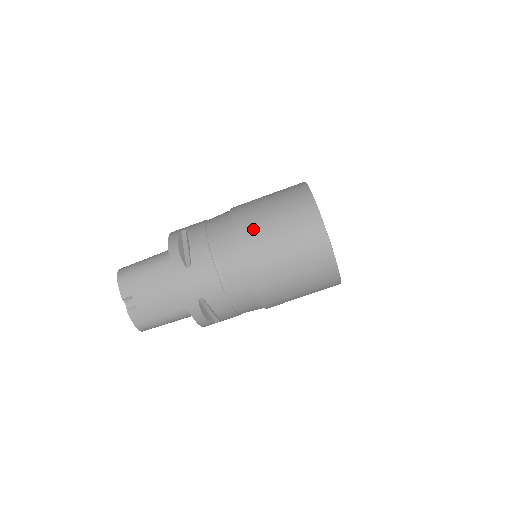
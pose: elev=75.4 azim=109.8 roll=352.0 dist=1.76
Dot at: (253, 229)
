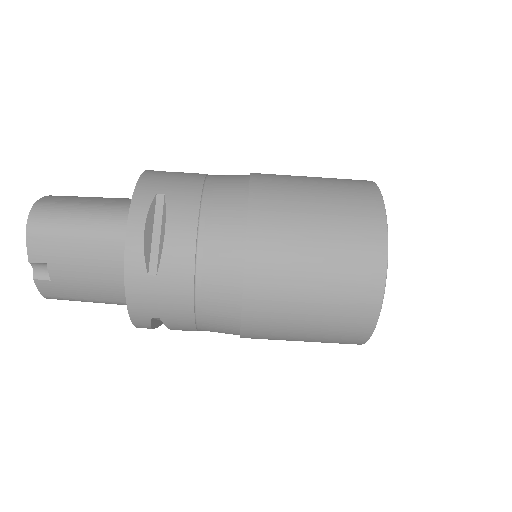
Dot at: (276, 260)
